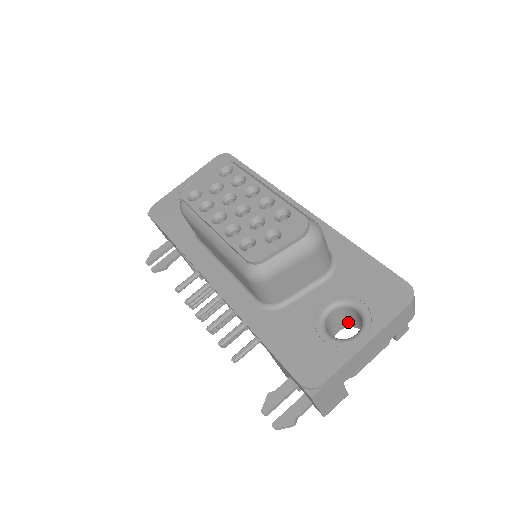
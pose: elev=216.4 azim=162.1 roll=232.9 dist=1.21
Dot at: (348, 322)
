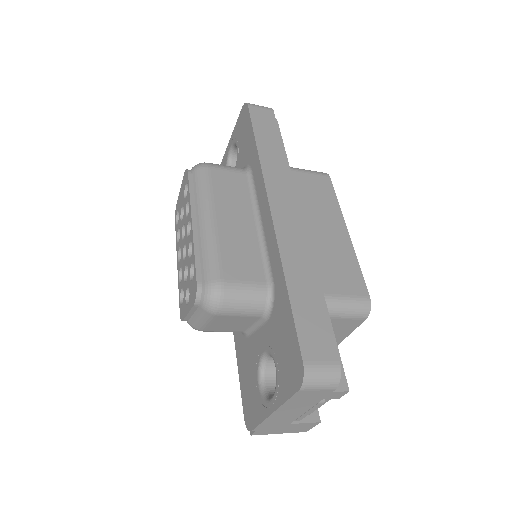
Dot at: occluded
